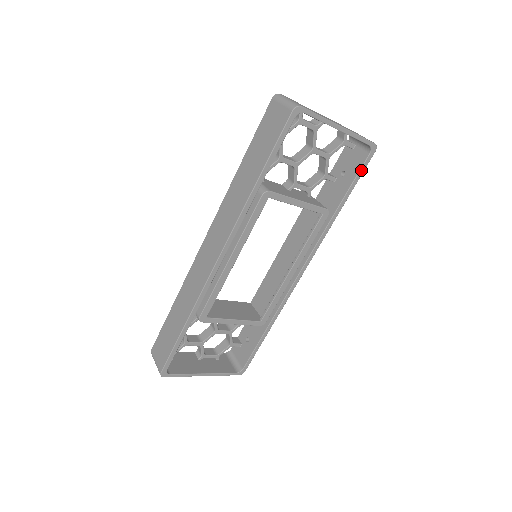
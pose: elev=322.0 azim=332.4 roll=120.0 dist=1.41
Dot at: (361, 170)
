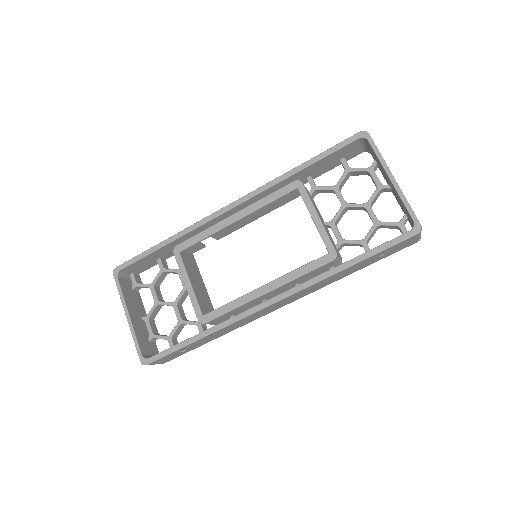
Dot at: (392, 241)
